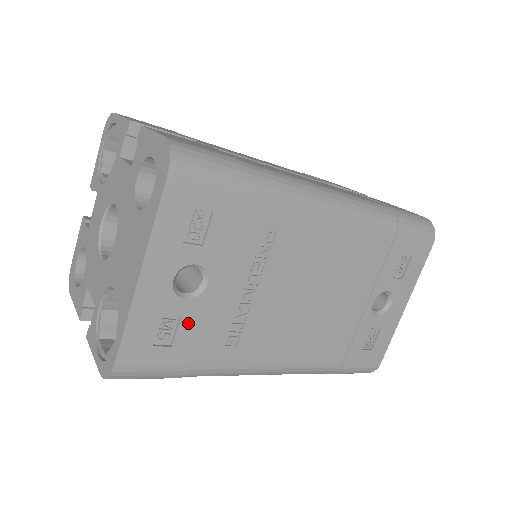
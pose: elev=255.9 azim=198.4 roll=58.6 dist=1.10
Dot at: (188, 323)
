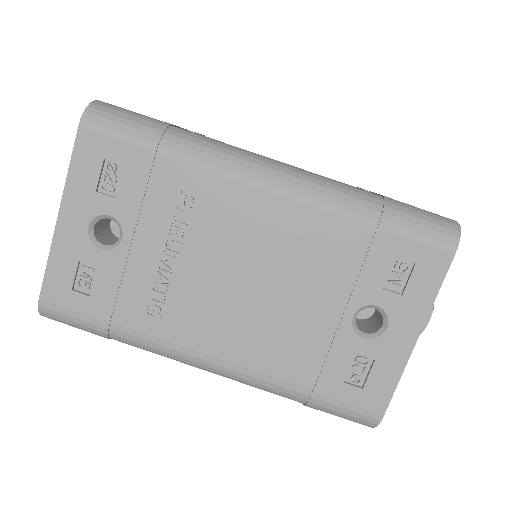
Dot at: (105, 276)
